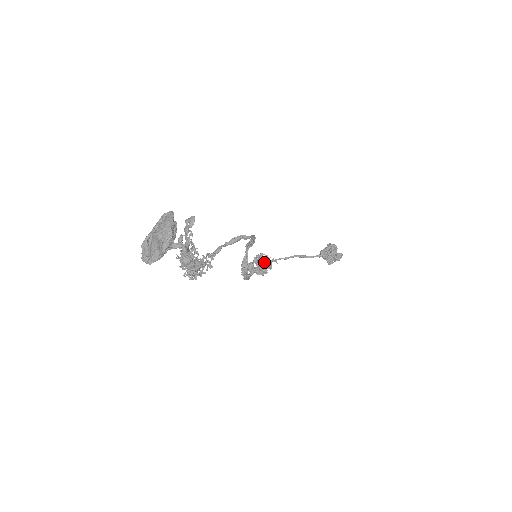
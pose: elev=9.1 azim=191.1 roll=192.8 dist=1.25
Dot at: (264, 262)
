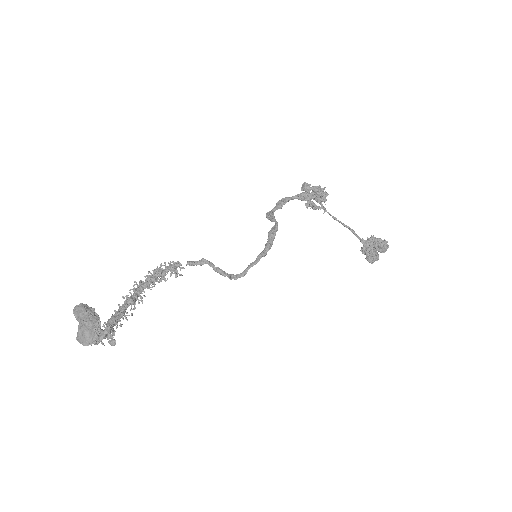
Dot at: (319, 198)
